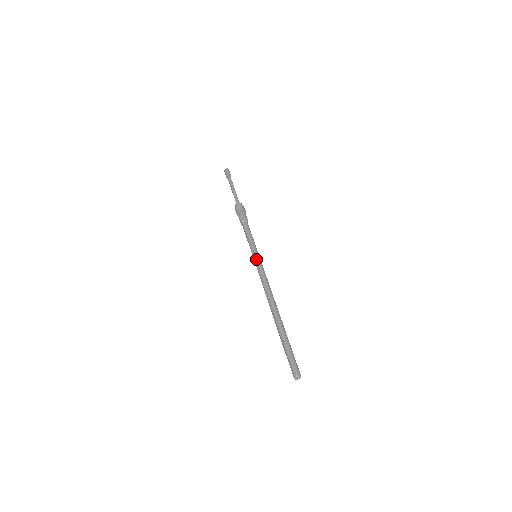
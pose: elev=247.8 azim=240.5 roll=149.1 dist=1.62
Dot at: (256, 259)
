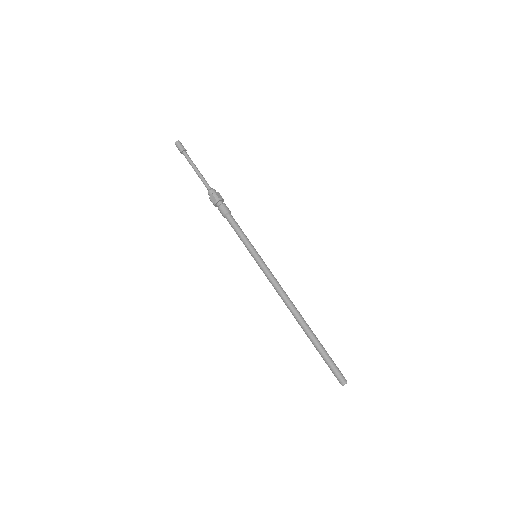
Dot at: (258, 262)
